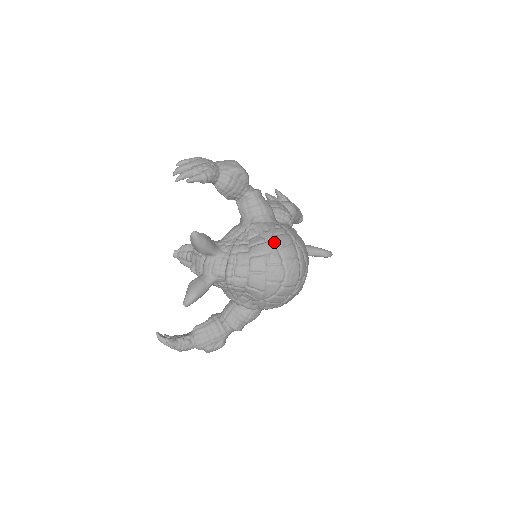
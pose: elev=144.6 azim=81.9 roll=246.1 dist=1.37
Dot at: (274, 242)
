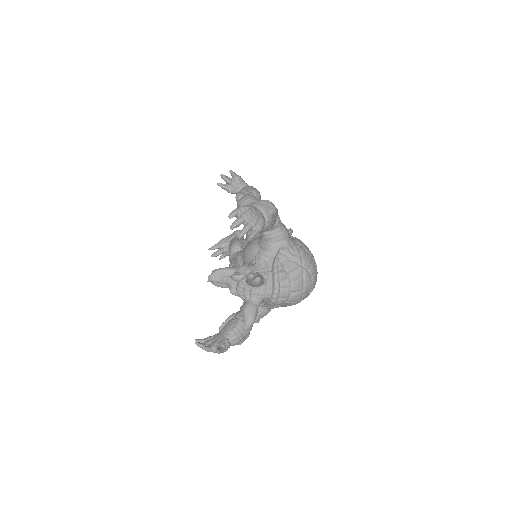
Dot at: (305, 265)
